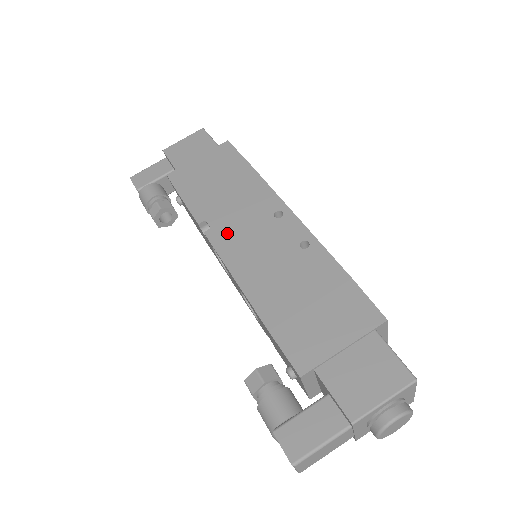
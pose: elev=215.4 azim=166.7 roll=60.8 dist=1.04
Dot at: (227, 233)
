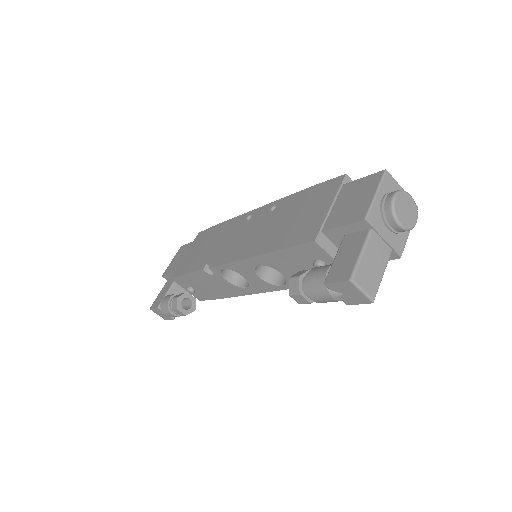
Dot at: (223, 253)
